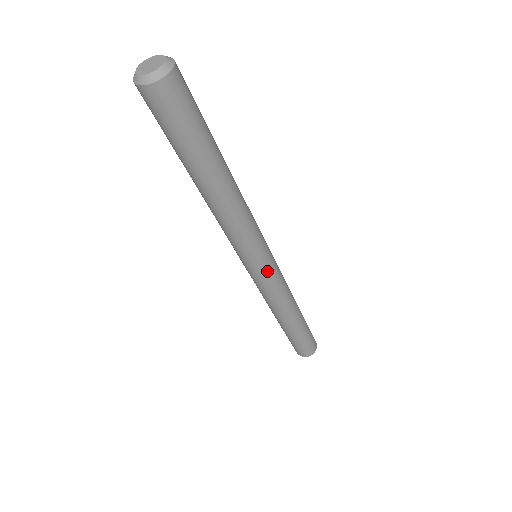
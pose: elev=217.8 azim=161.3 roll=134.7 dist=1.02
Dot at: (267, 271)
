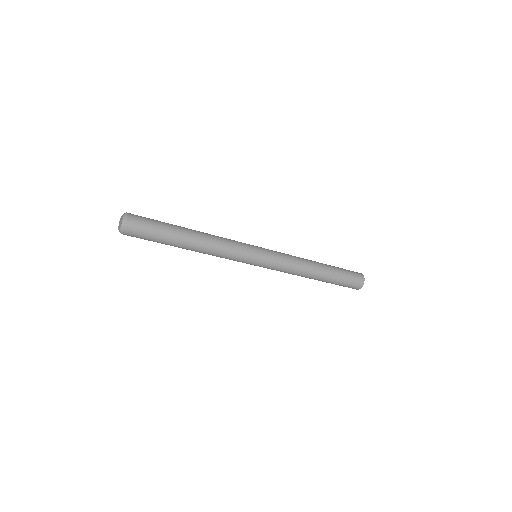
Dot at: (261, 266)
